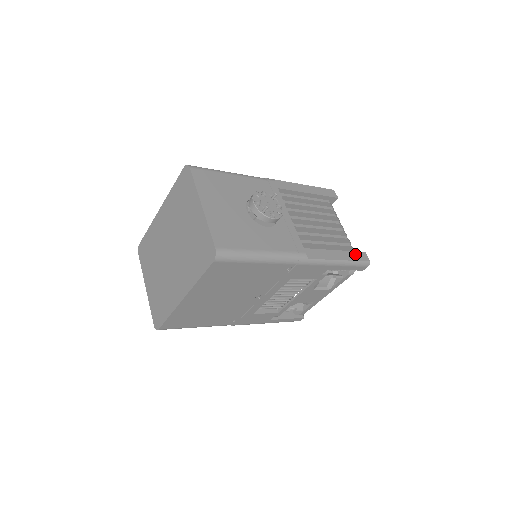
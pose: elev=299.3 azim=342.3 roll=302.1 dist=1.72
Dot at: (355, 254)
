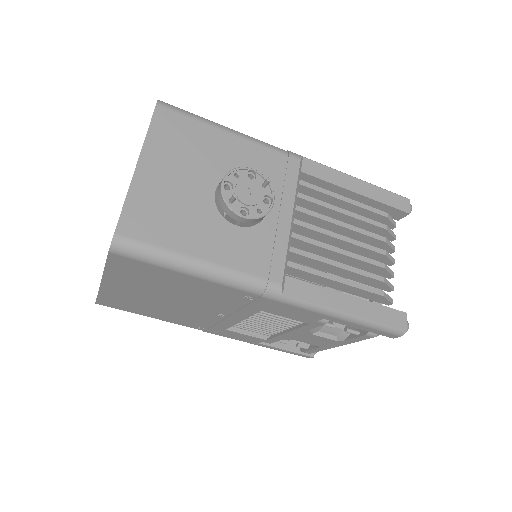
Dot at: (383, 311)
